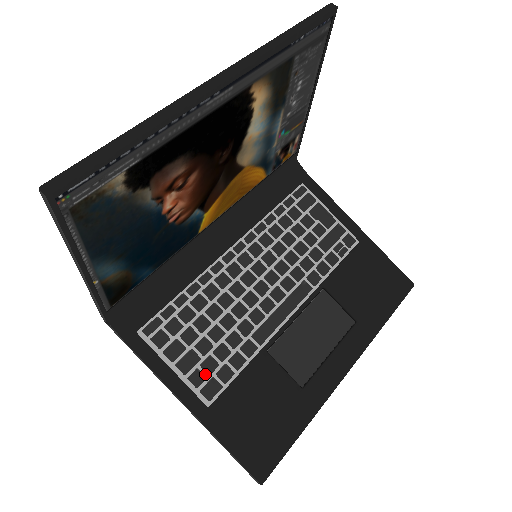
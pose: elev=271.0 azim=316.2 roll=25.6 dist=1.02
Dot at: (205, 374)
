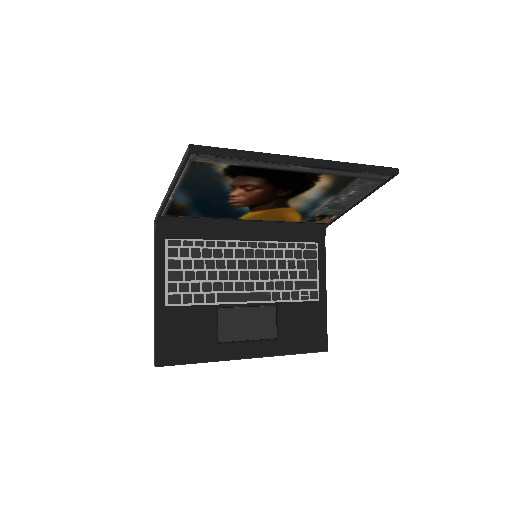
Dot at: (178, 289)
